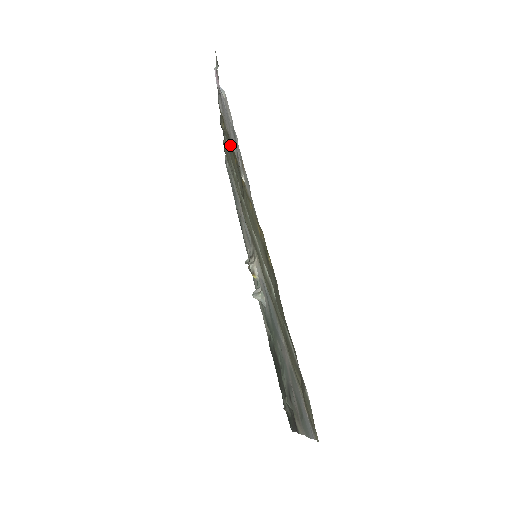
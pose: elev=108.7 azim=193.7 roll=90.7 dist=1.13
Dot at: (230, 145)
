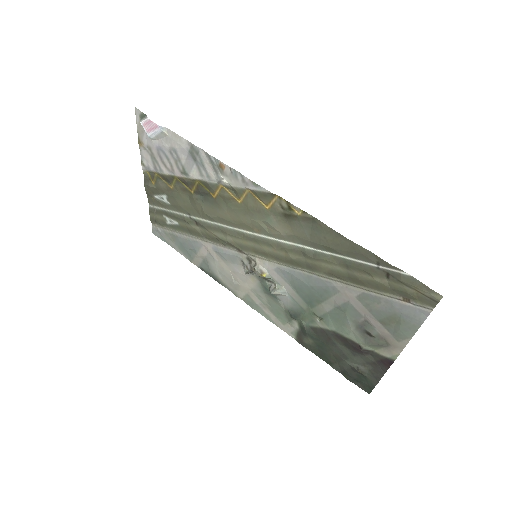
Dot at: (176, 186)
